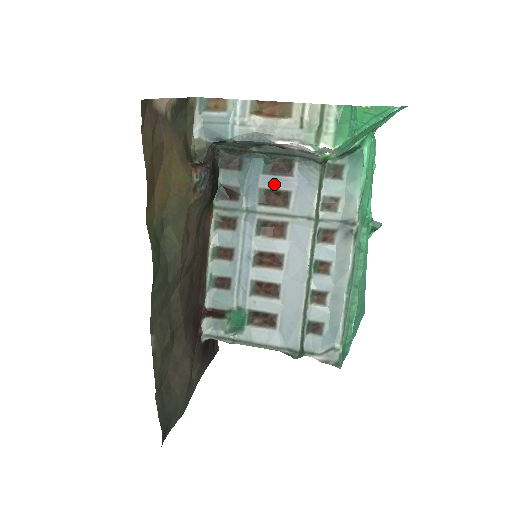
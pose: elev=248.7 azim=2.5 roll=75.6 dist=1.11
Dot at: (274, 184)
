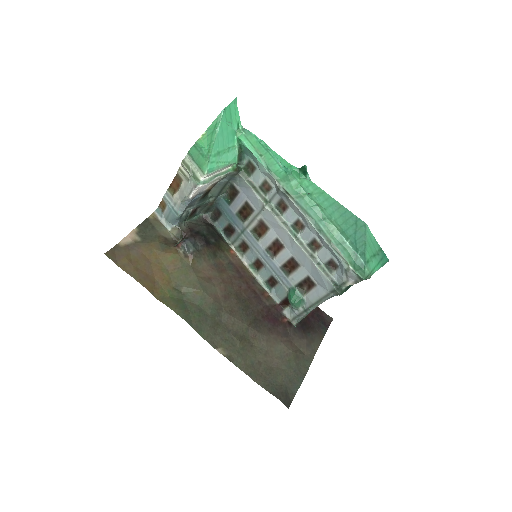
Dot at: (238, 205)
